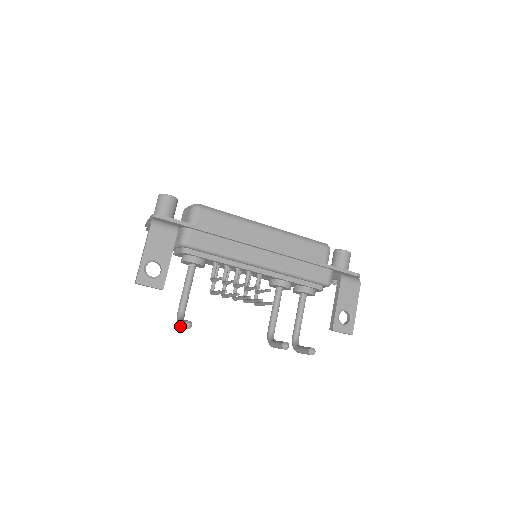
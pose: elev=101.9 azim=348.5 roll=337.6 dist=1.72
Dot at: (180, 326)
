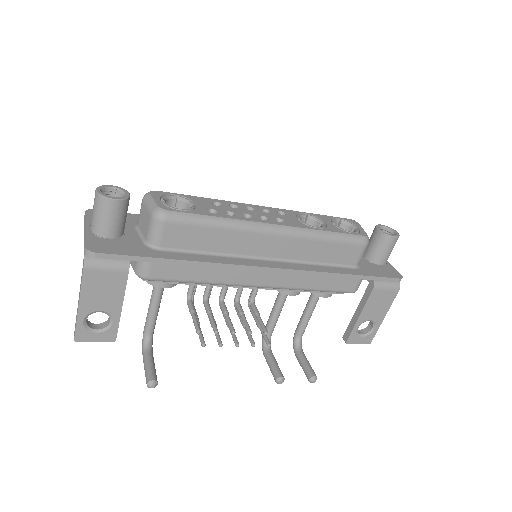
Dot at: (144, 368)
